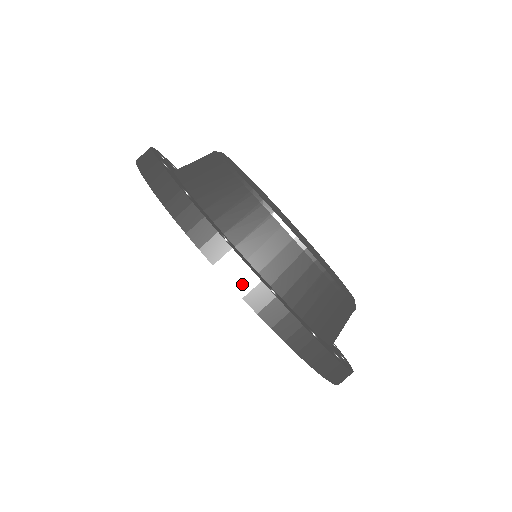
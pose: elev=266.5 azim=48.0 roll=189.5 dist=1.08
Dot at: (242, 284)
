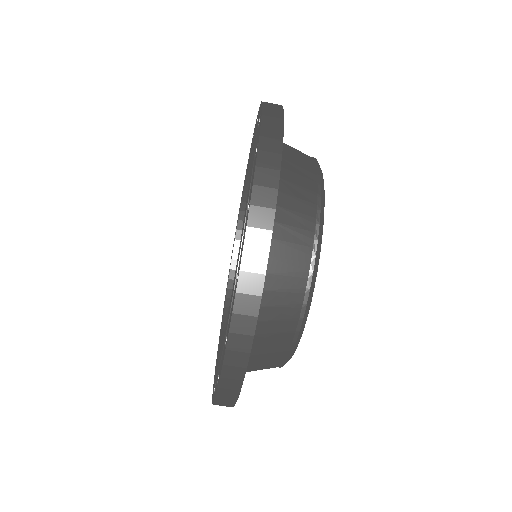
Dot at: (227, 384)
